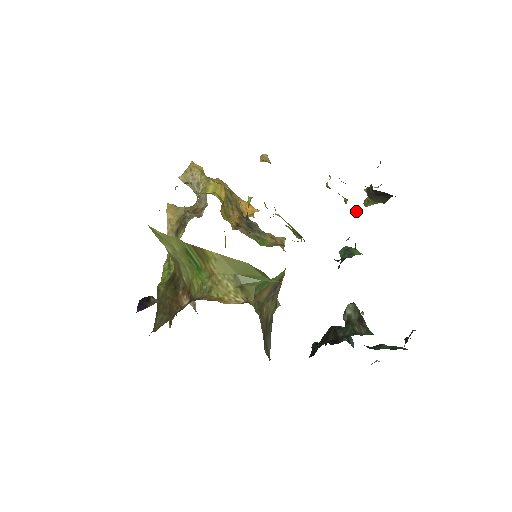
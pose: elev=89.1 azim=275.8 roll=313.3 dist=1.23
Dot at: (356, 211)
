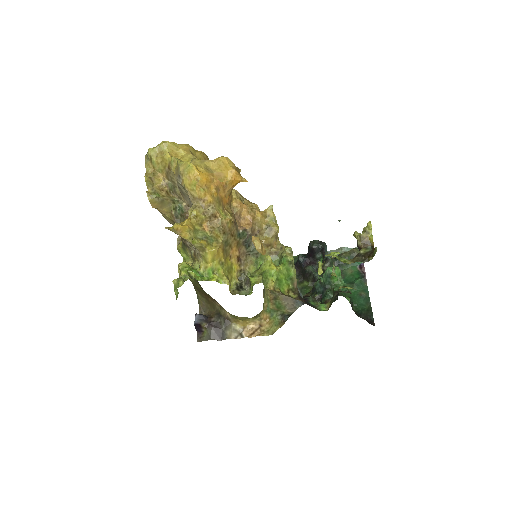
Dot at: (338, 293)
